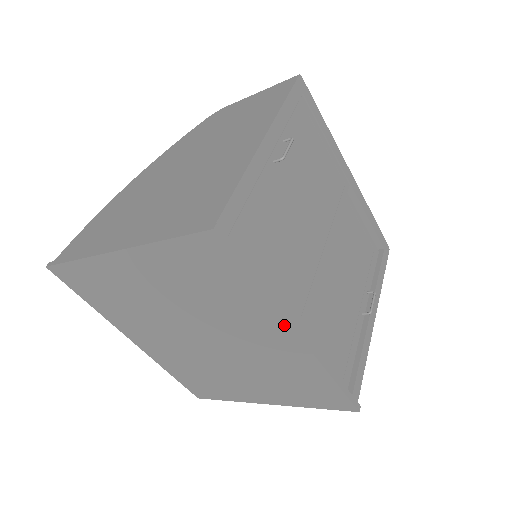
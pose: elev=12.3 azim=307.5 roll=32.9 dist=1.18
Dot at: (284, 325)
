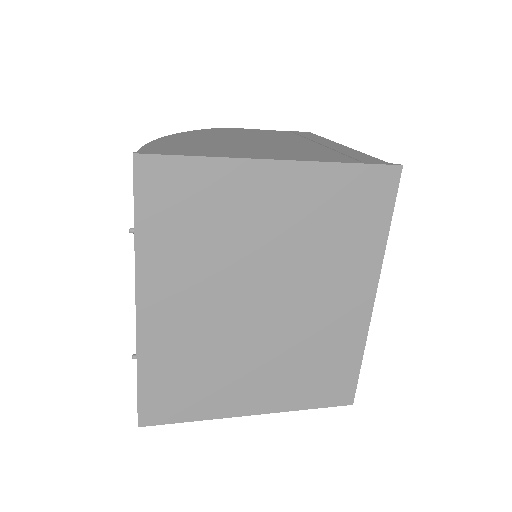
Dot at: (373, 282)
